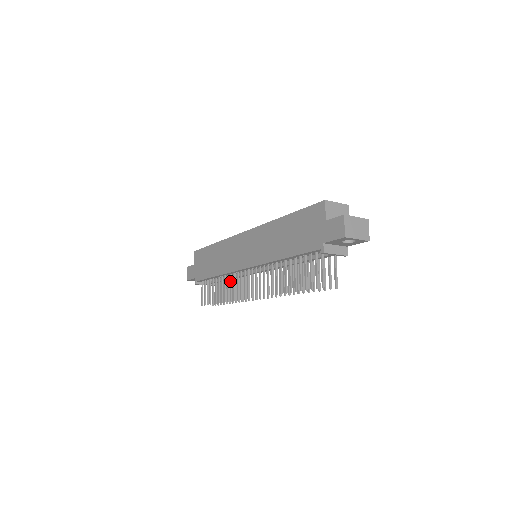
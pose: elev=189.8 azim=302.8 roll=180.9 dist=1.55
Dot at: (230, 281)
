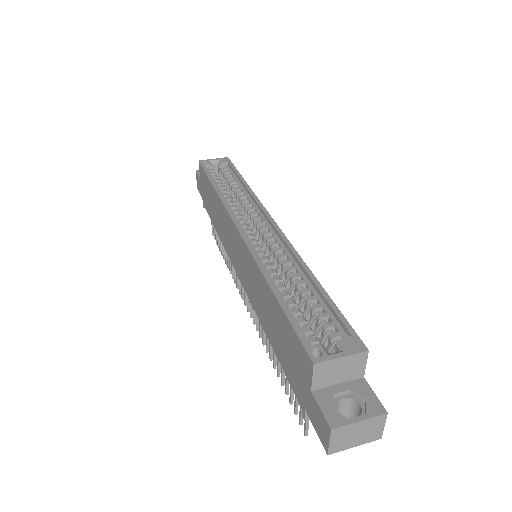
Dot at: occluded
